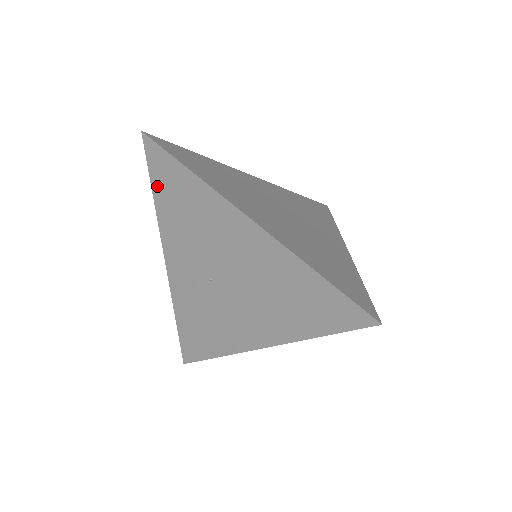
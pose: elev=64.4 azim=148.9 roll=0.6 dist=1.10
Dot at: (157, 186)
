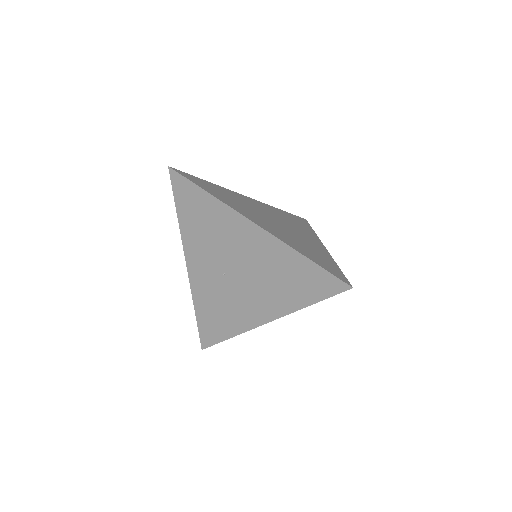
Dot at: (180, 206)
